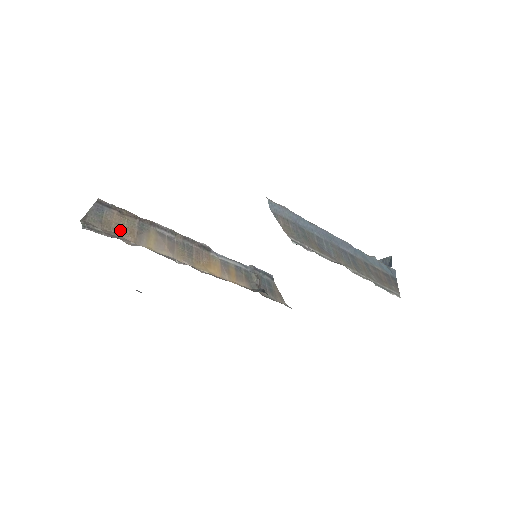
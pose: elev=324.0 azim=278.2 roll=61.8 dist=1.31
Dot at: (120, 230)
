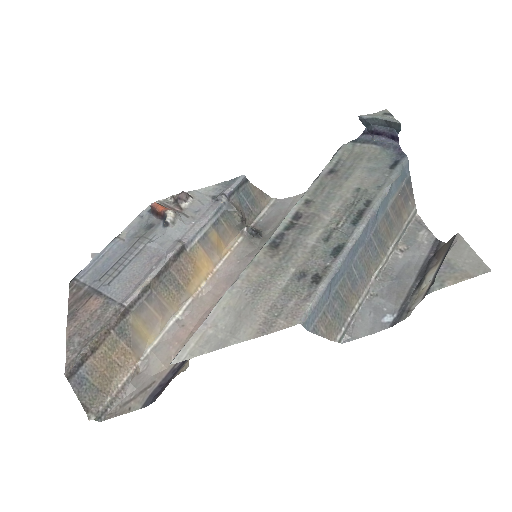
Dot at: (116, 368)
